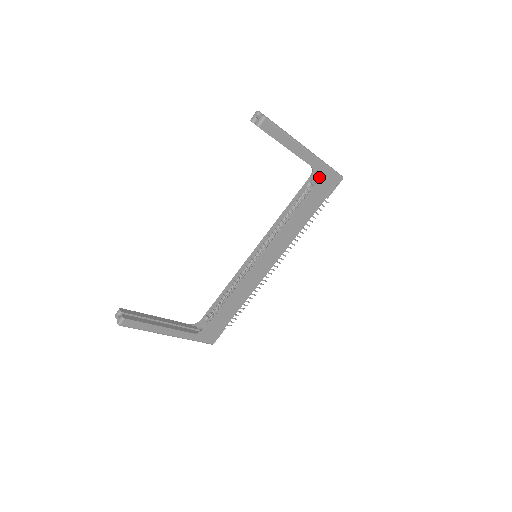
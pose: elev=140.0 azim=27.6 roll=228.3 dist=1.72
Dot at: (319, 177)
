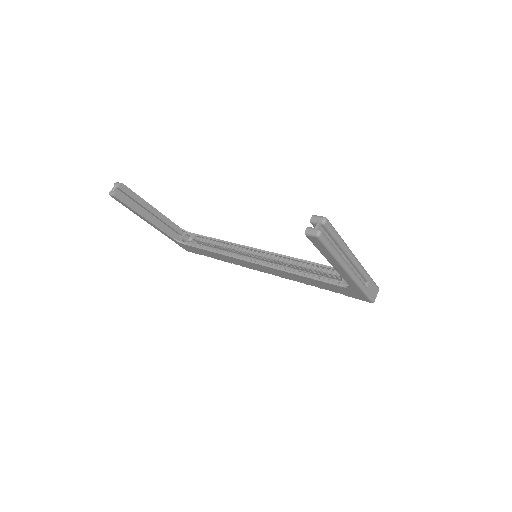
Dot at: occluded
